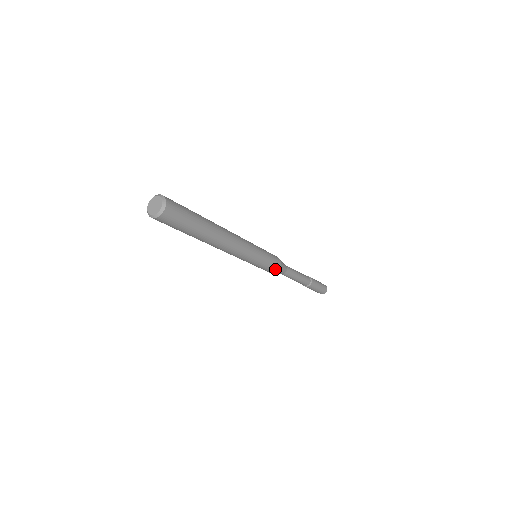
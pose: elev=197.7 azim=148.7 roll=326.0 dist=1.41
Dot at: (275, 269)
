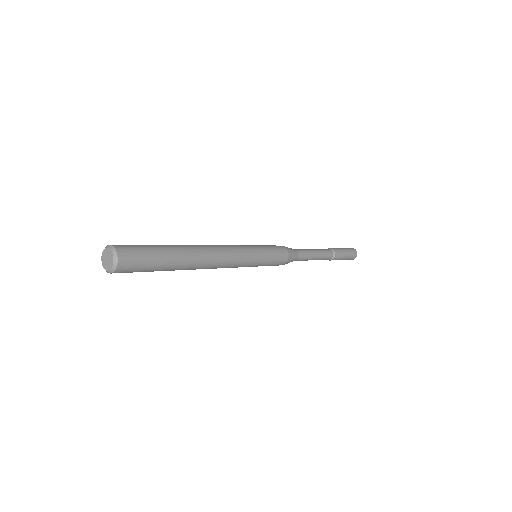
Dot at: (278, 265)
